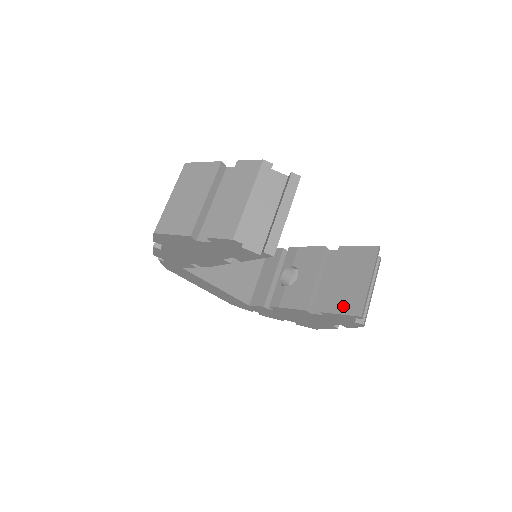
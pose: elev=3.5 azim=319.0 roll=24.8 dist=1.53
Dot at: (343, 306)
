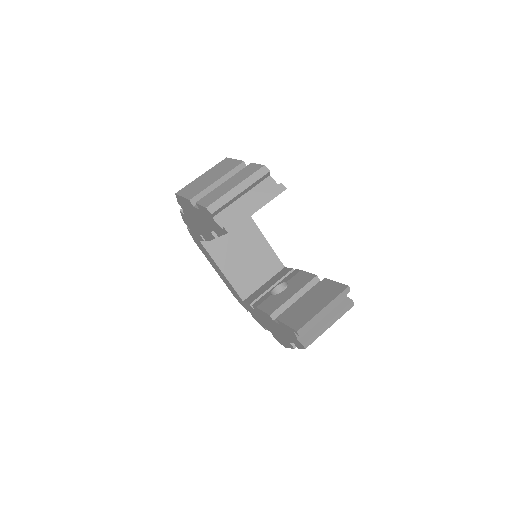
Dot at: (292, 320)
